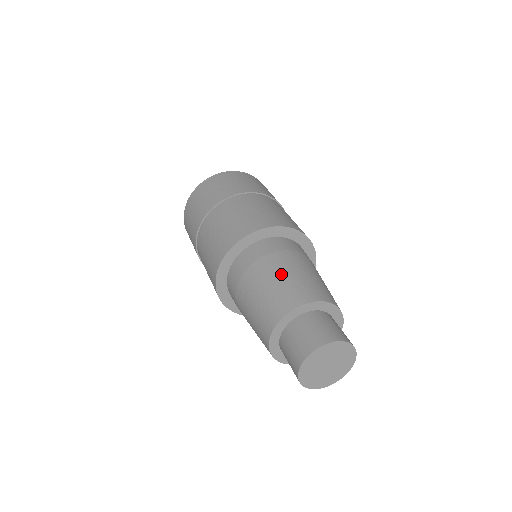
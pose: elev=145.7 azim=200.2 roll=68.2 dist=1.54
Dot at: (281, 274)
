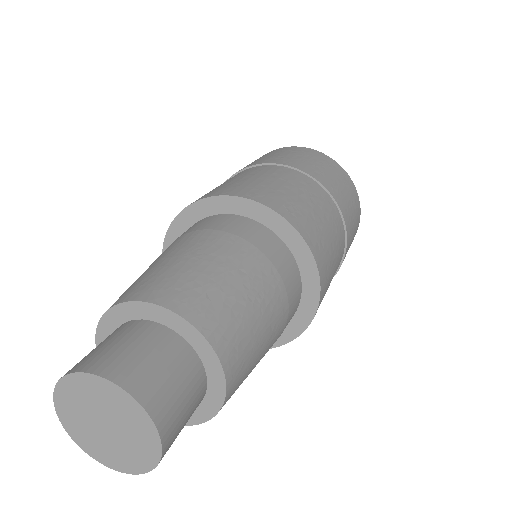
Dot at: (203, 258)
